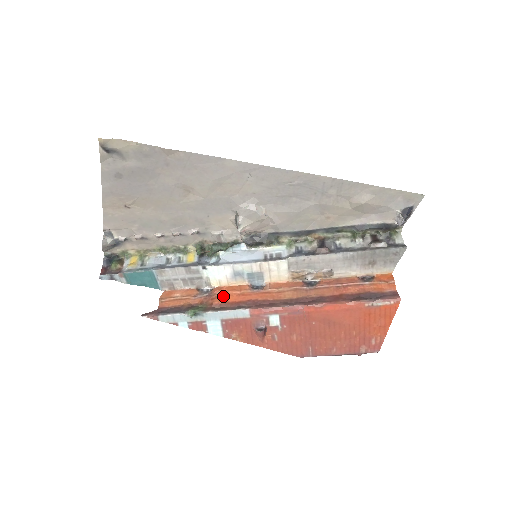
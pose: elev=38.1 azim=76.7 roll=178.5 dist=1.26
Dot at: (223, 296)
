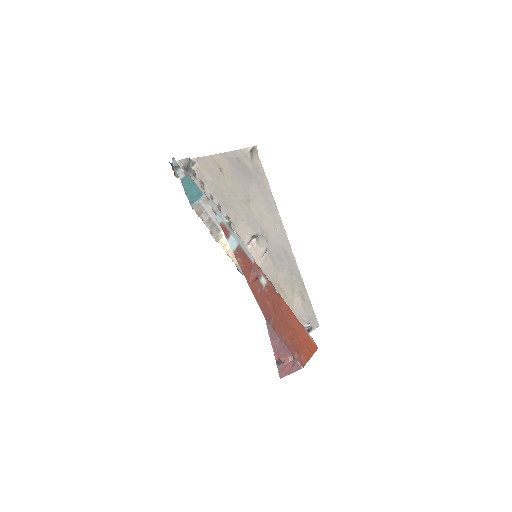
Dot at: occluded
